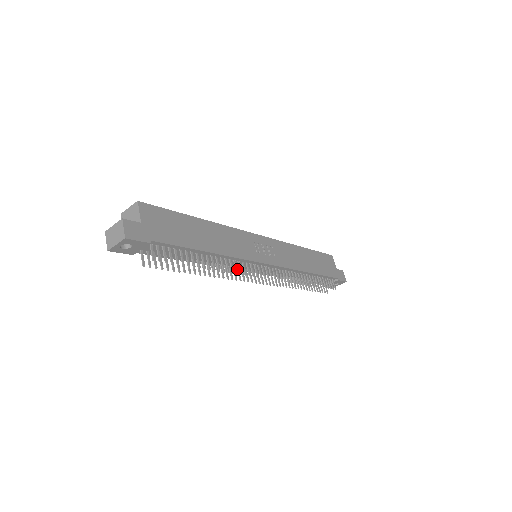
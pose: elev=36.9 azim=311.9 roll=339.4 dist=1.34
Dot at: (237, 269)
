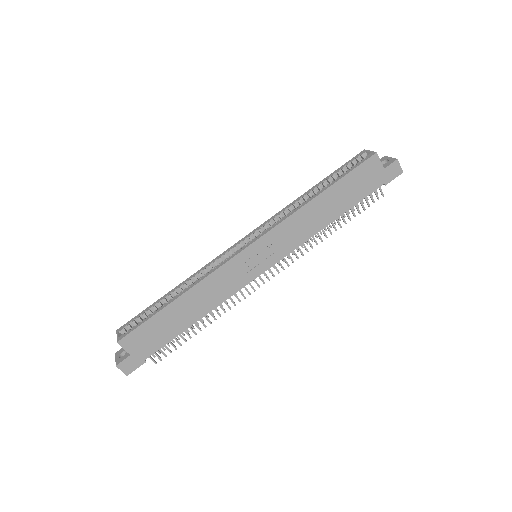
Dot at: occluded
